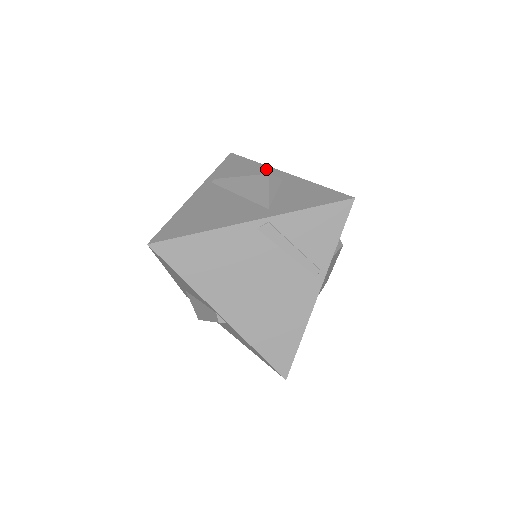
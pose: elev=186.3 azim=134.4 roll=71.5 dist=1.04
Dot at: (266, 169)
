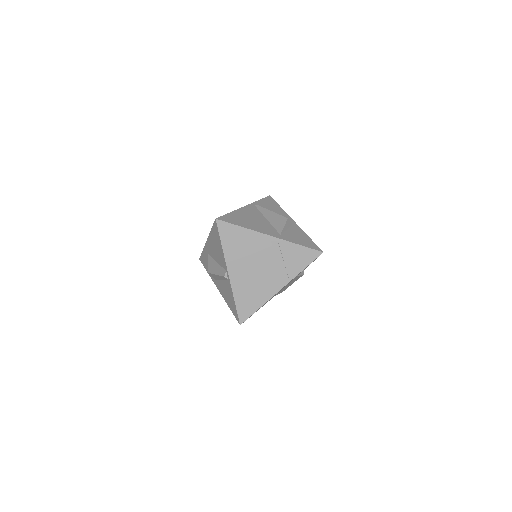
Dot at: (286, 215)
